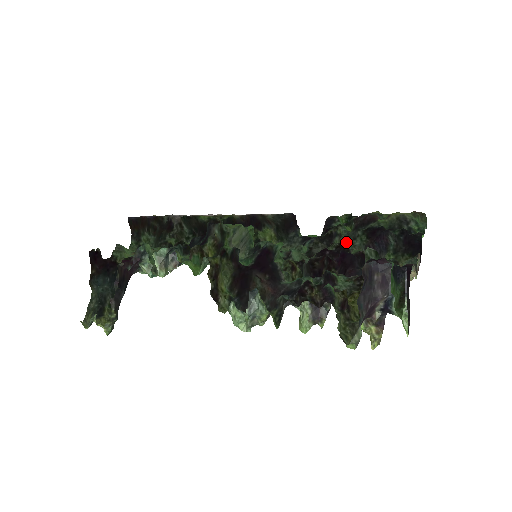
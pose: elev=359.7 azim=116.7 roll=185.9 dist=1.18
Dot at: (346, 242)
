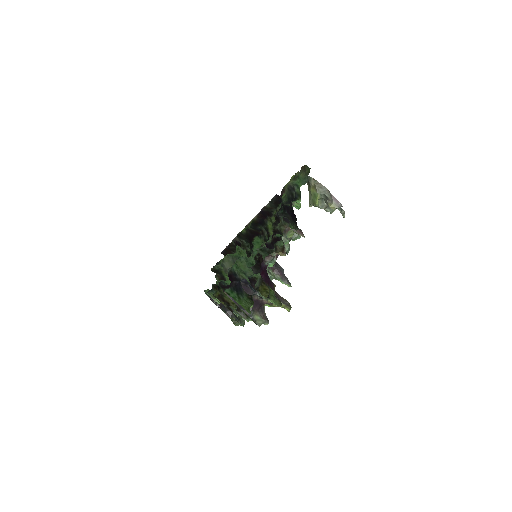
Dot at: occluded
